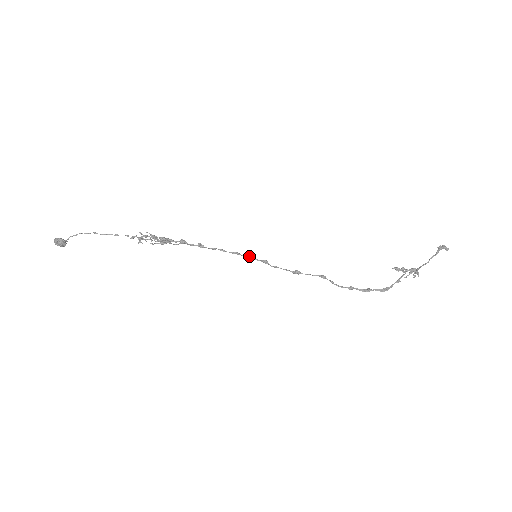
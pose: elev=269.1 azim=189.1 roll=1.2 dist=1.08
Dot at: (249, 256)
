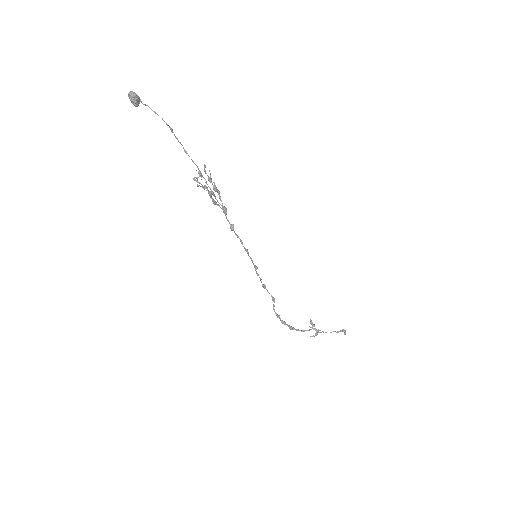
Dot at: occluded
